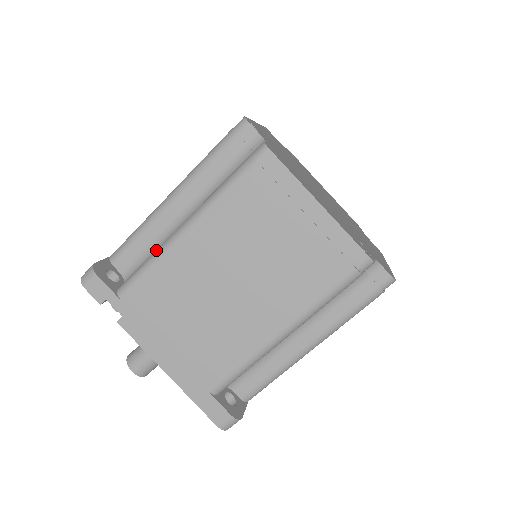
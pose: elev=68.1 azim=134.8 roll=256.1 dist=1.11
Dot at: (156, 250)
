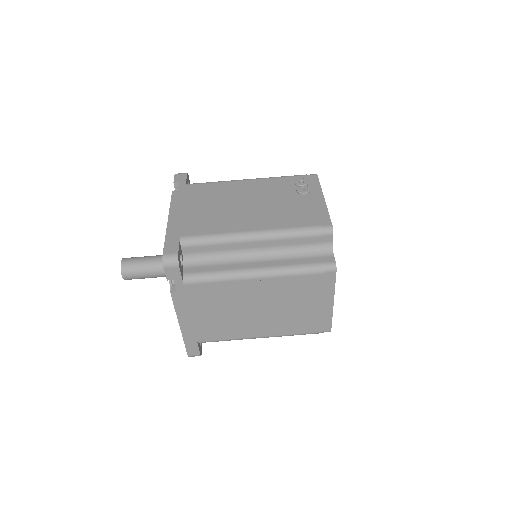
Dot at: (228, 272)
